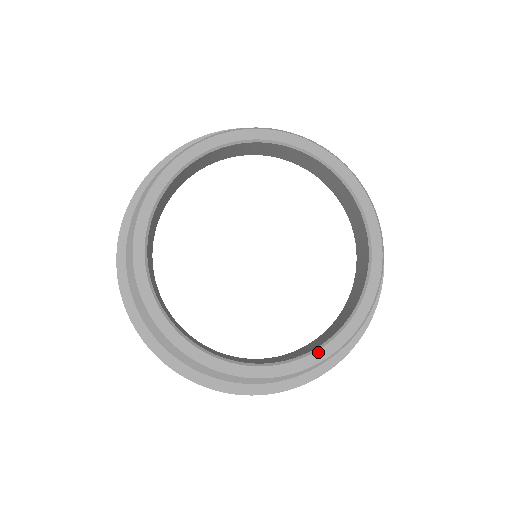
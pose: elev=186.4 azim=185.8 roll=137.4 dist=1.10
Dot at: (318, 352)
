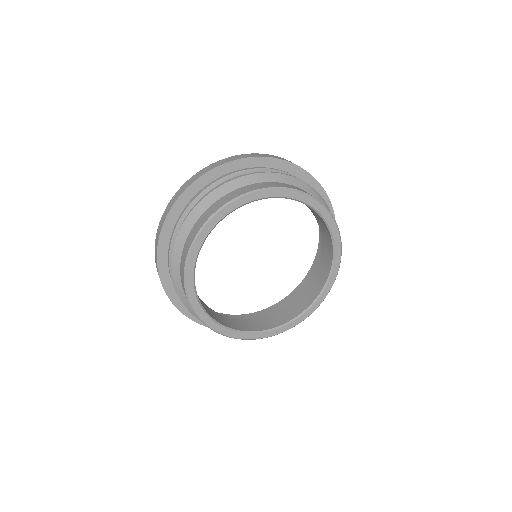
Dot at: (236, 333)
